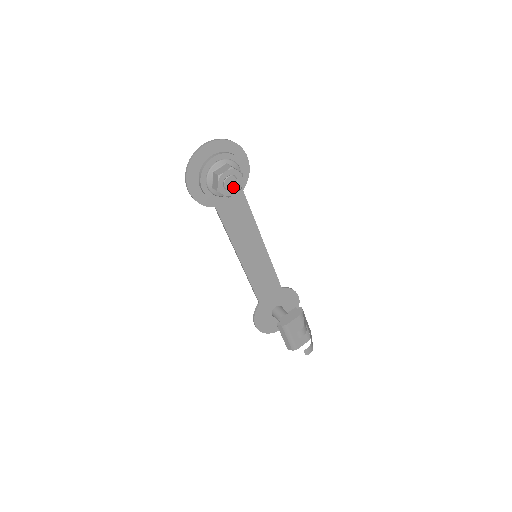
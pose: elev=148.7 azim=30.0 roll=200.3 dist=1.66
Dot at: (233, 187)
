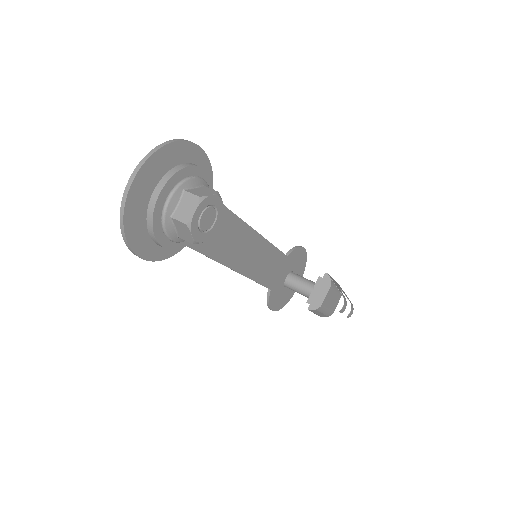
Dot at: (213, 221)
